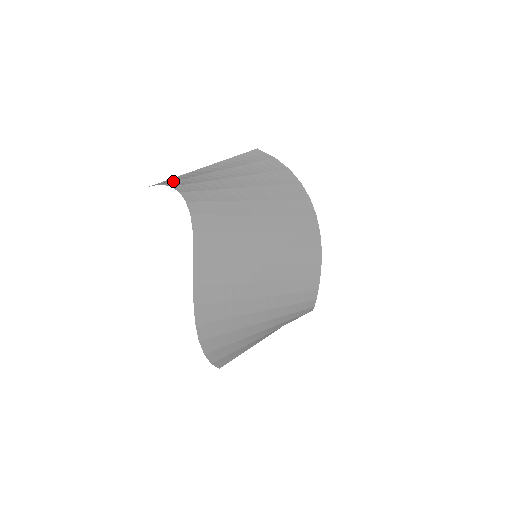
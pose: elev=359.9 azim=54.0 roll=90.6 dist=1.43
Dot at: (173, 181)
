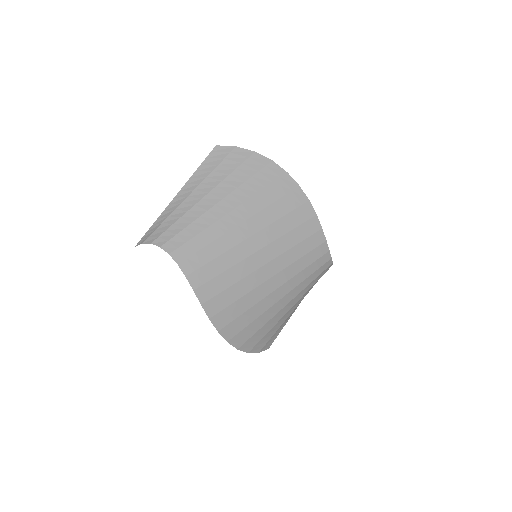
Dot at: (151, 233)
